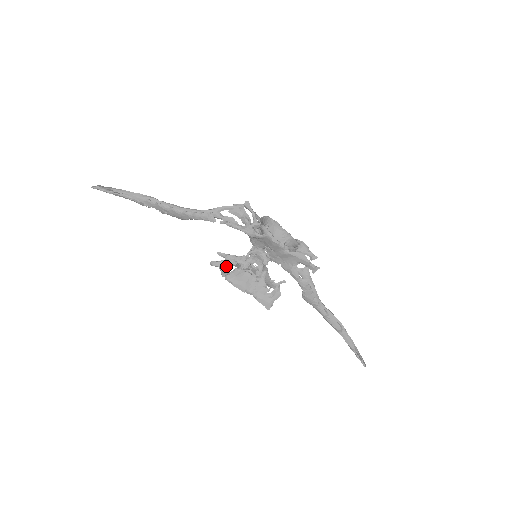
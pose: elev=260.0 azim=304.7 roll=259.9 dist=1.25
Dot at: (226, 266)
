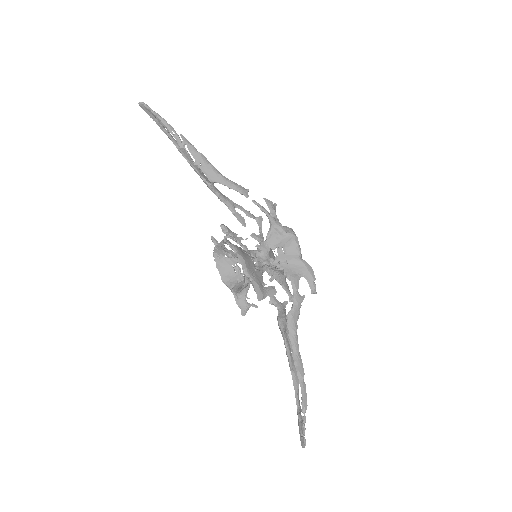
Dot at: occluded
